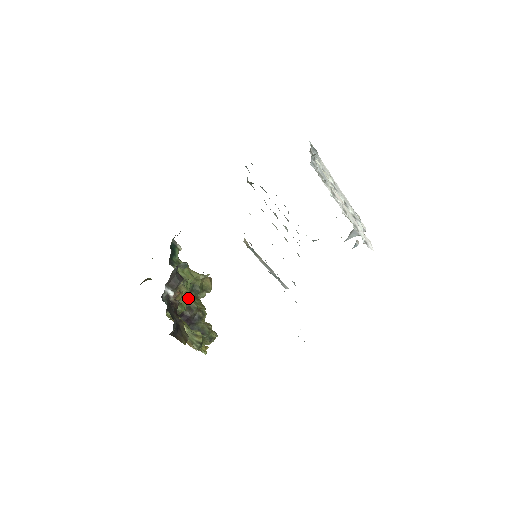
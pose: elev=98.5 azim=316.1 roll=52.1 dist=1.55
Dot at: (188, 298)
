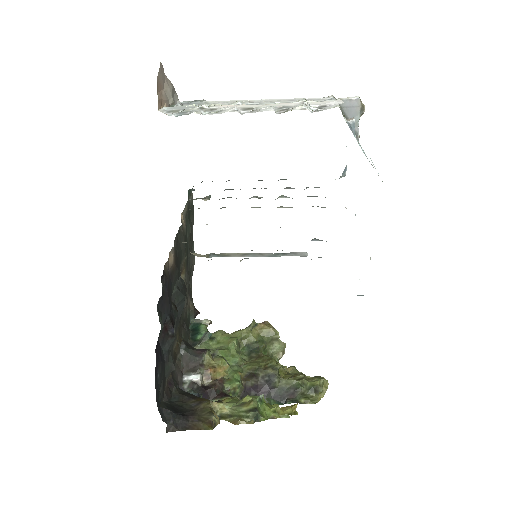
Dot at: (244, 365)
